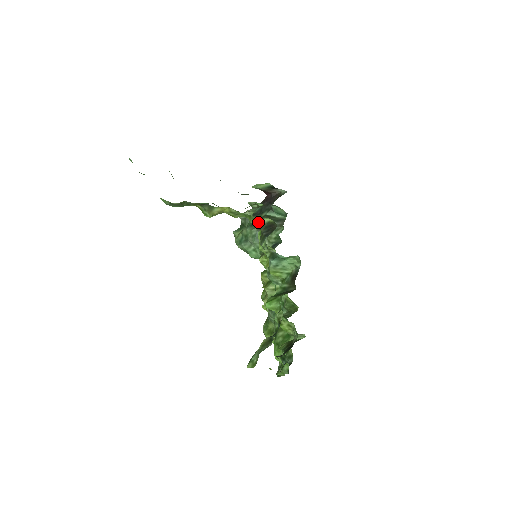
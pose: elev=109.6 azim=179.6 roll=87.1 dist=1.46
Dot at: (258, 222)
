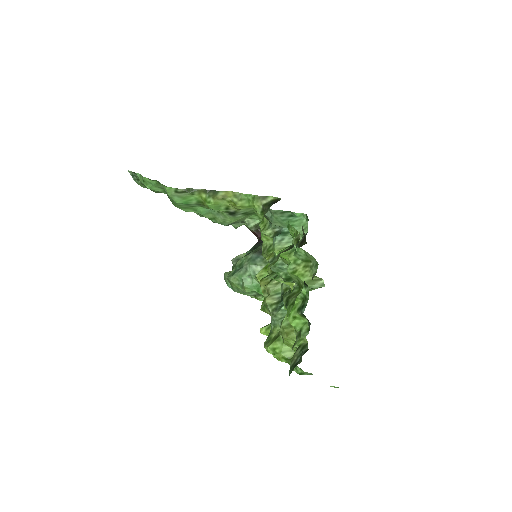
Dot at: (262, 201)
